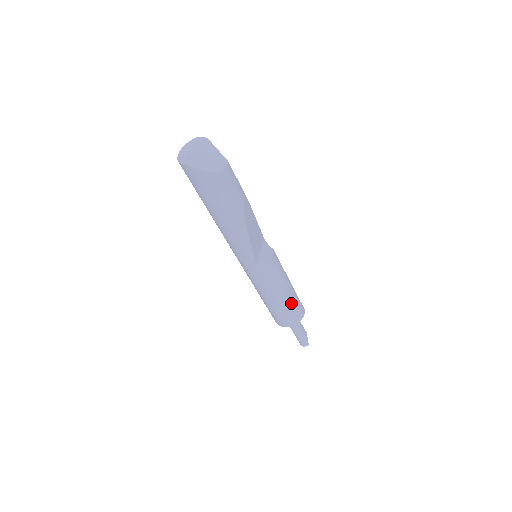
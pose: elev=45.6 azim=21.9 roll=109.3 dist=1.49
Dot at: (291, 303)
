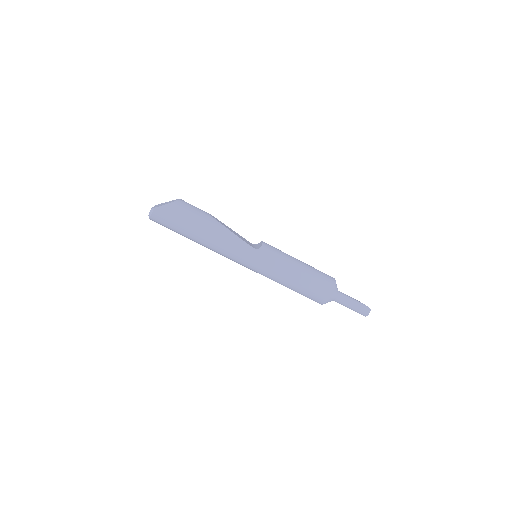
Dot at: (313, 270)
